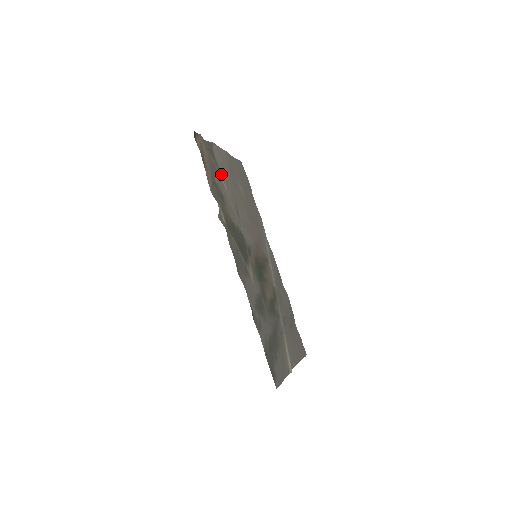
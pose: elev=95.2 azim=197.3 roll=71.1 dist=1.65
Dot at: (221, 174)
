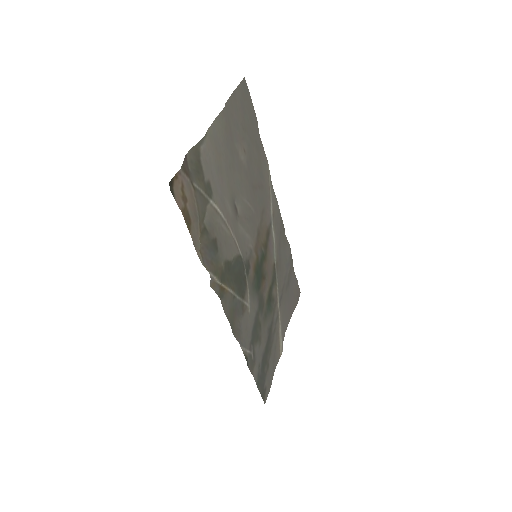
Dot at: (213, 194)
